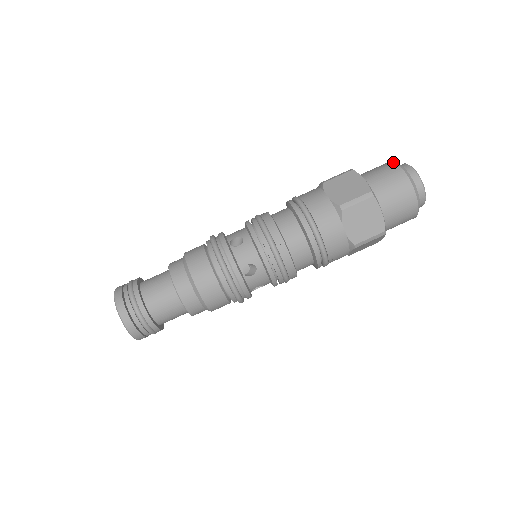
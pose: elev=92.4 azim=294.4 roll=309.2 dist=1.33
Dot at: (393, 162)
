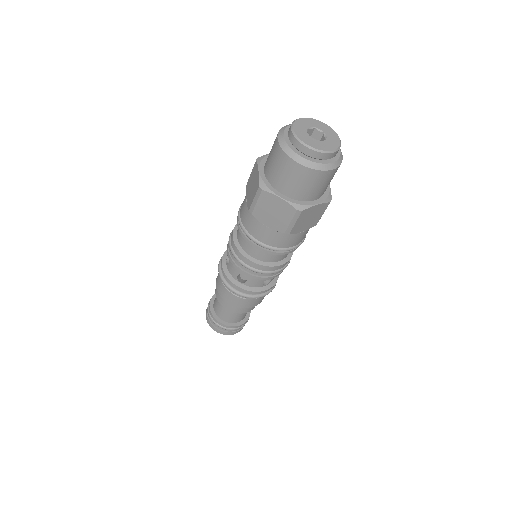
Dot at: (278, 132)
